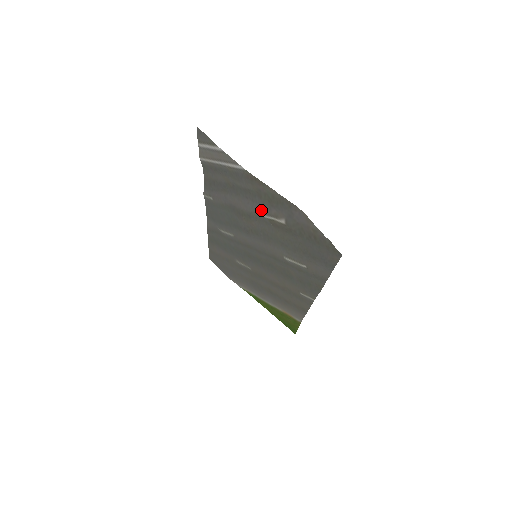
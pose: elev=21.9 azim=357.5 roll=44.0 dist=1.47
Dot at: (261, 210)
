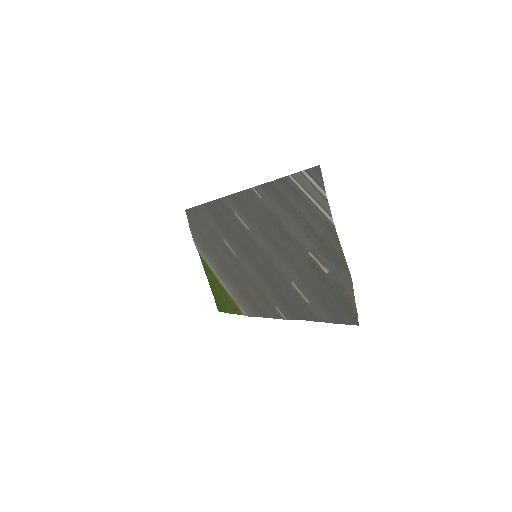
Dot at: (311, 248)
